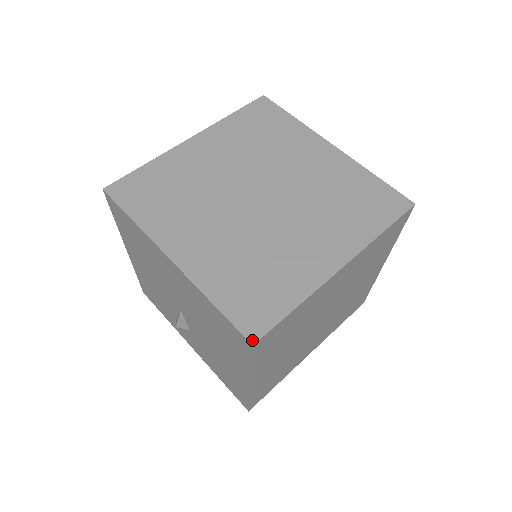
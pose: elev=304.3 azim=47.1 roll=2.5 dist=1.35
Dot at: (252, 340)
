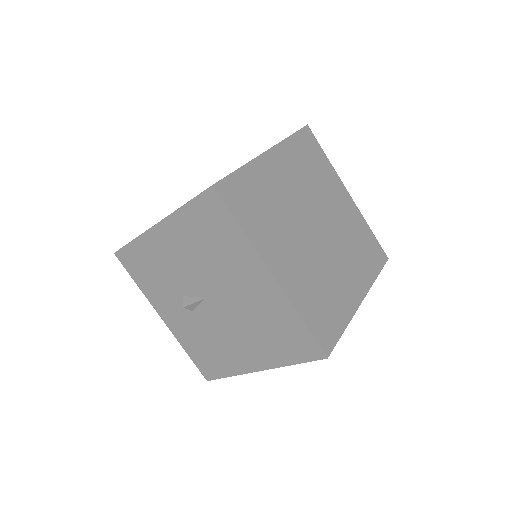
Dot at: (327, 354)
